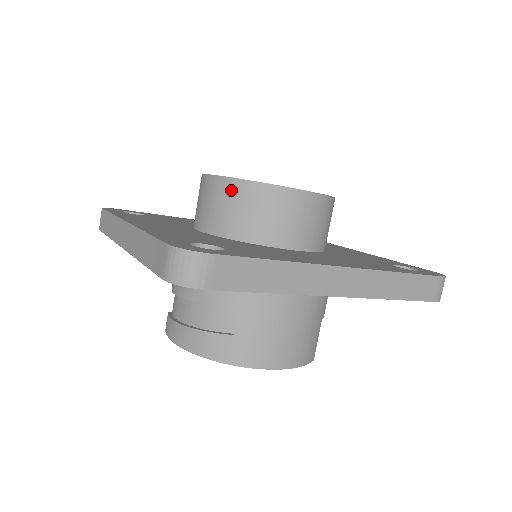
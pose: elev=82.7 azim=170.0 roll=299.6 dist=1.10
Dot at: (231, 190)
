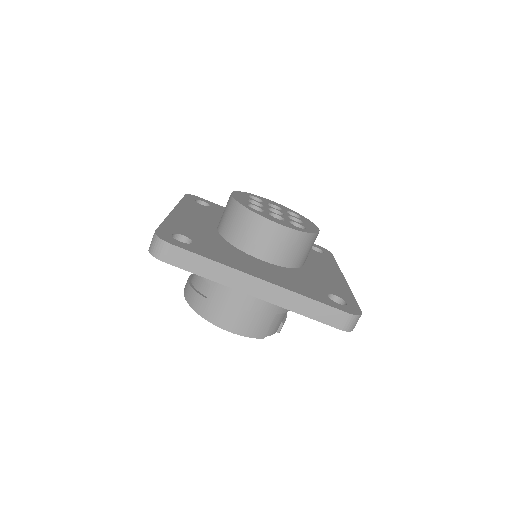
Dot at: (233, 208)
